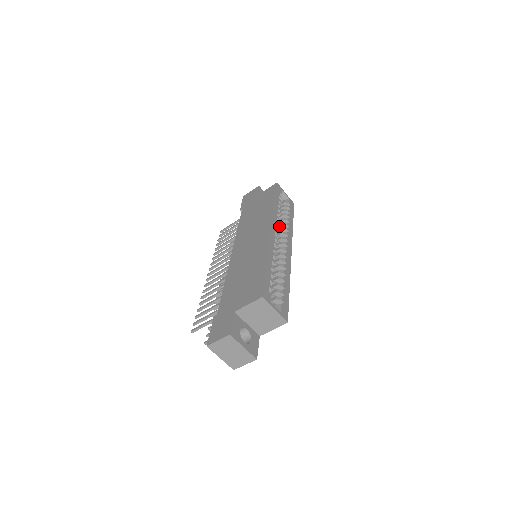
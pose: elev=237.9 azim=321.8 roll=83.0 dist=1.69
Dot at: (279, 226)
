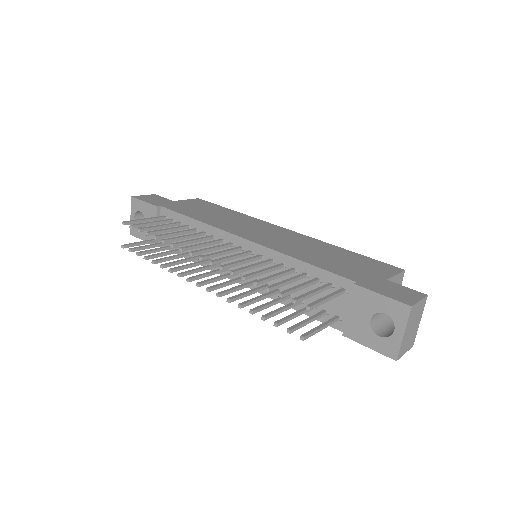
Dot at: occluded
